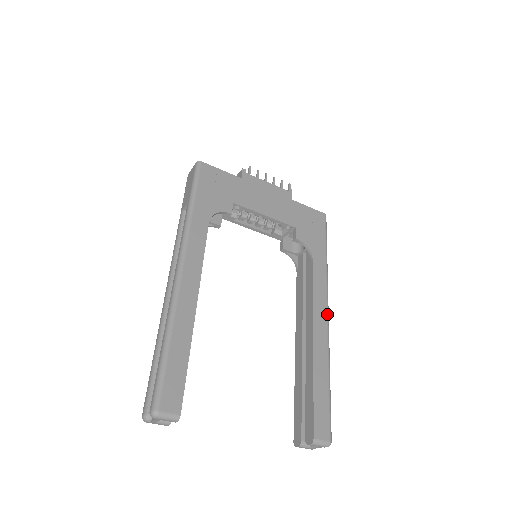
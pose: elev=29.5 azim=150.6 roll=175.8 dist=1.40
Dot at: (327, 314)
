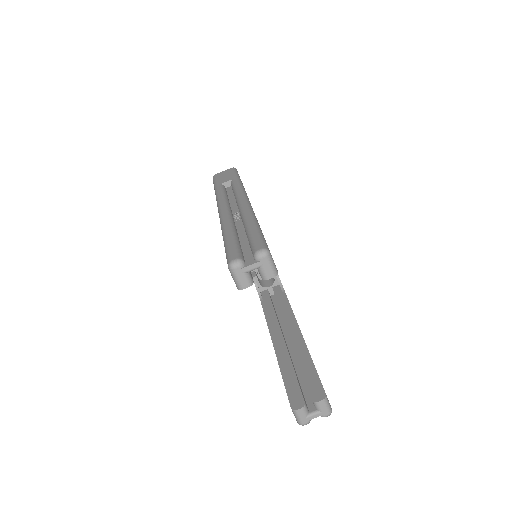
Dot at: occluded
